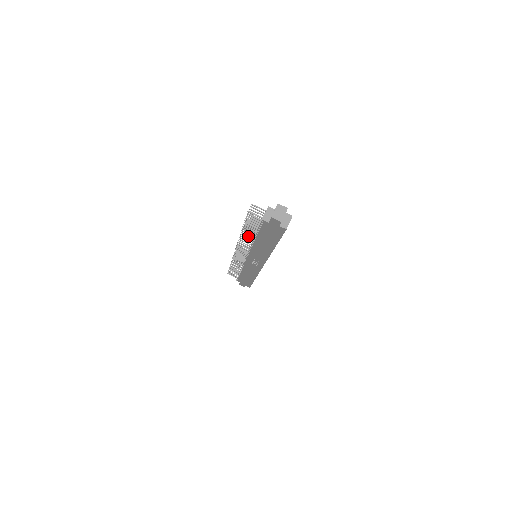
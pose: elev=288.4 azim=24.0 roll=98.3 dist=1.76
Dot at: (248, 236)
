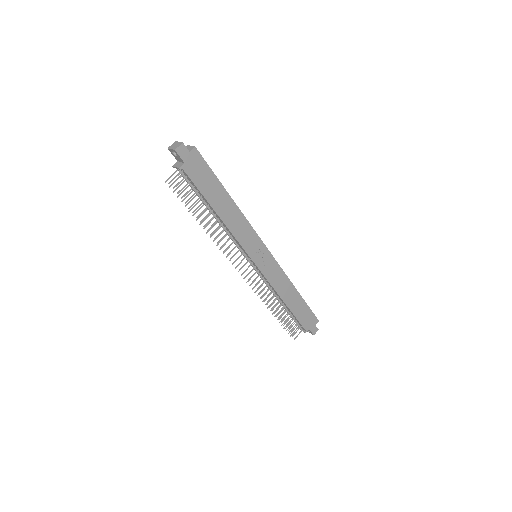
Dot at: occluded
